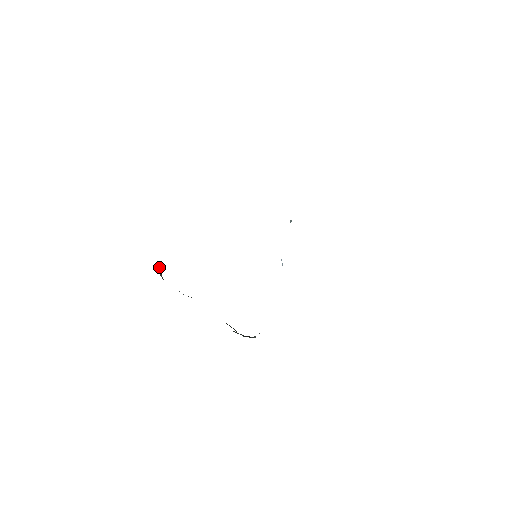
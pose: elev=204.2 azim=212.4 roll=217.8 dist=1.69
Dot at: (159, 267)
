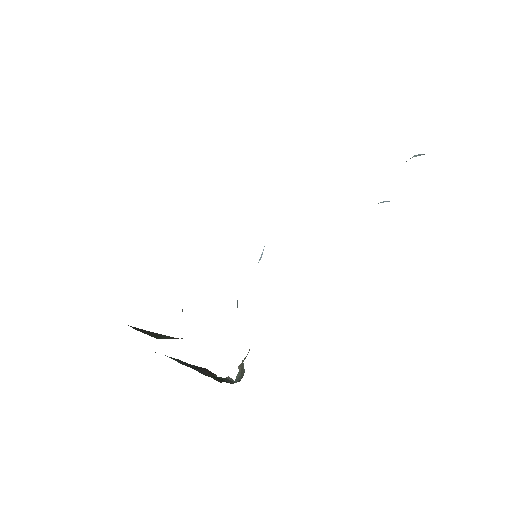
Dot at: occluded
